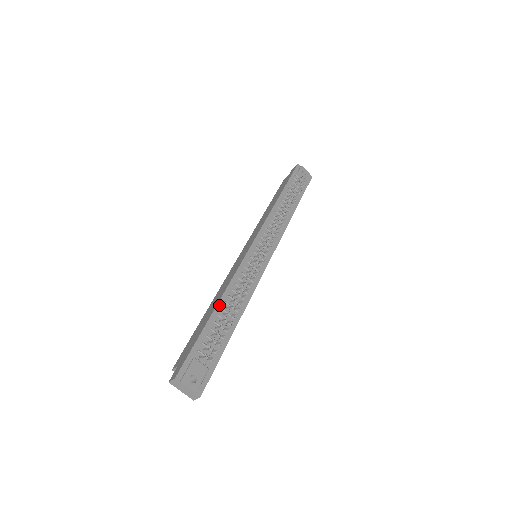
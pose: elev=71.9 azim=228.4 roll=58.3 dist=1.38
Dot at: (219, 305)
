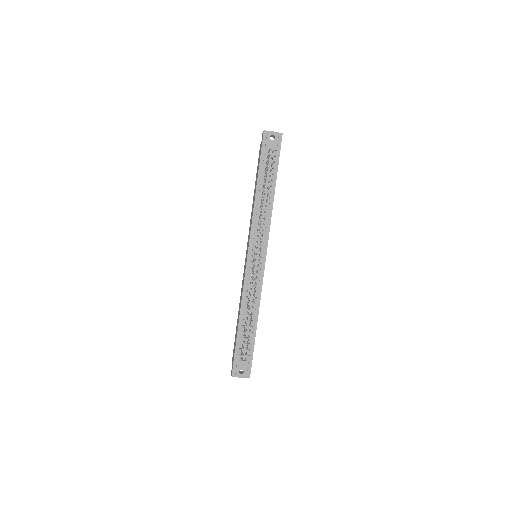
Dot at: (240, 318)
